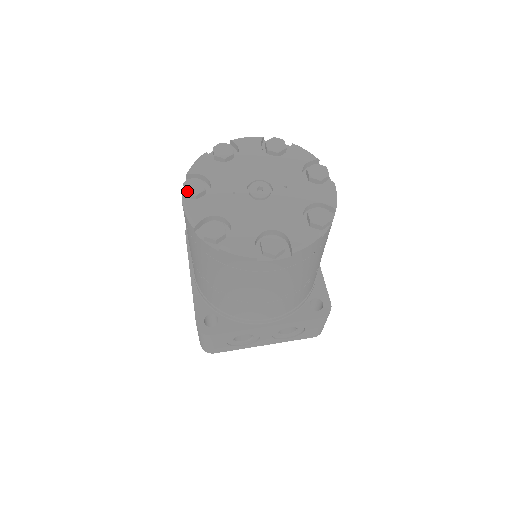
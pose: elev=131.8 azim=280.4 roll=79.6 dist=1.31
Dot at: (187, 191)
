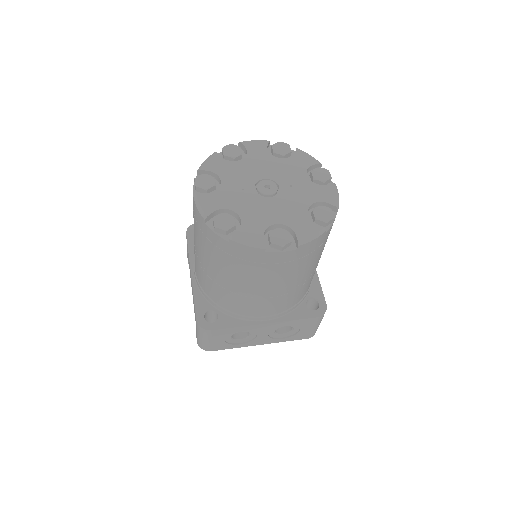
Dot at: (198, 185)
